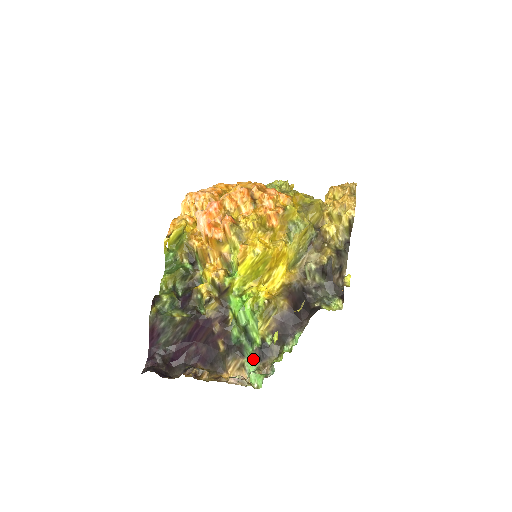
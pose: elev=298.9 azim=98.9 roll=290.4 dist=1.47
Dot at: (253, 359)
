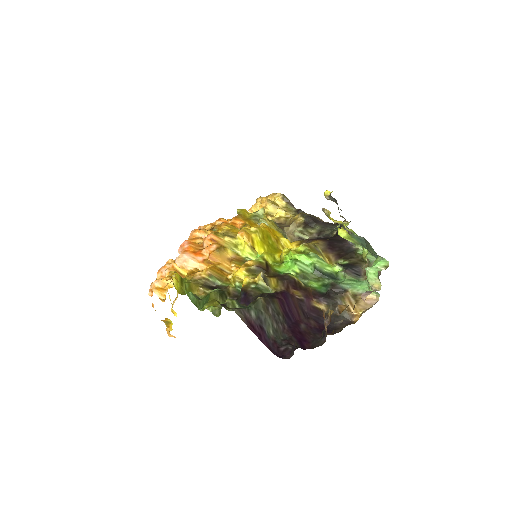
Dot at: (354, 281)
